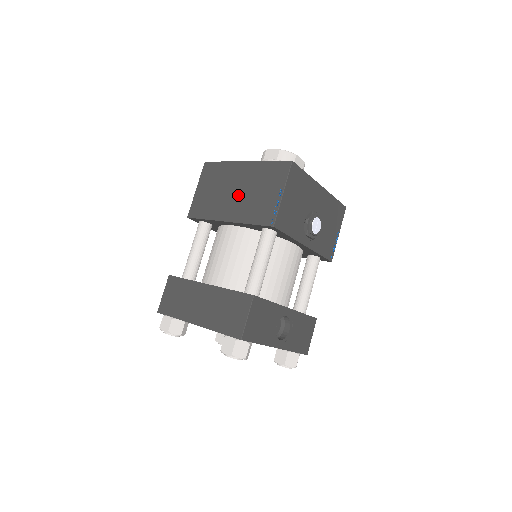
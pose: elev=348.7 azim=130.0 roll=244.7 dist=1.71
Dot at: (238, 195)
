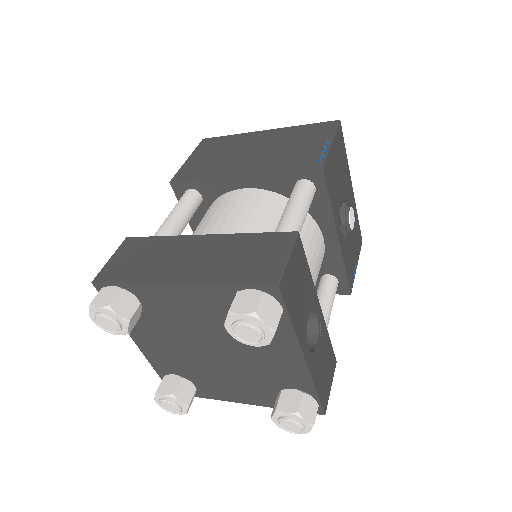
Dot at: (258, 153)
